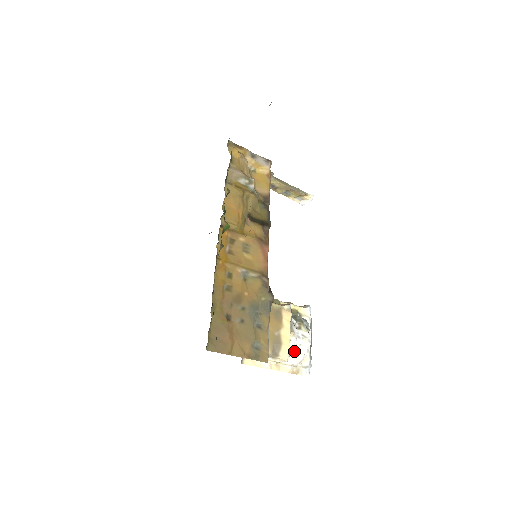
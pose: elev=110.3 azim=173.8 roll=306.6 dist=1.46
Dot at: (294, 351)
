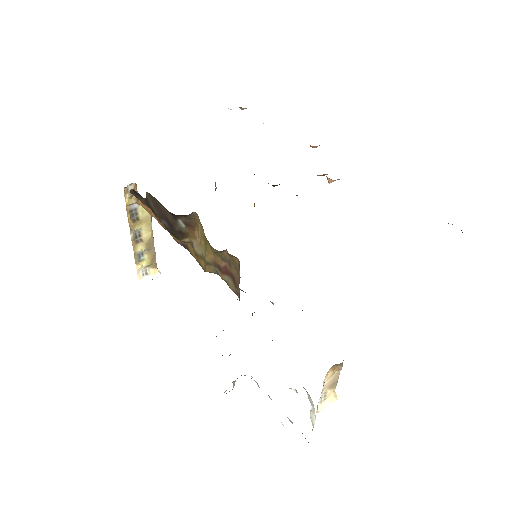
Dot at: occluded
